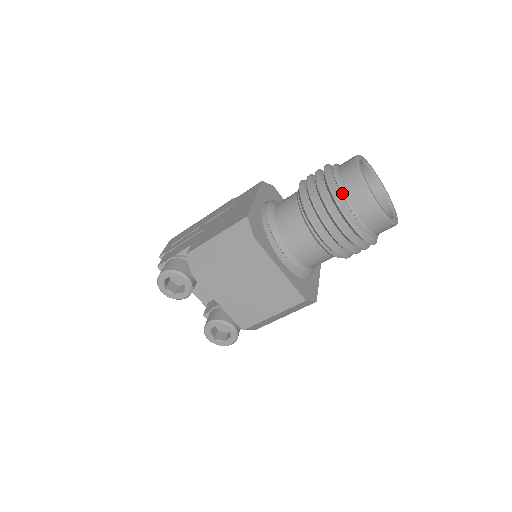
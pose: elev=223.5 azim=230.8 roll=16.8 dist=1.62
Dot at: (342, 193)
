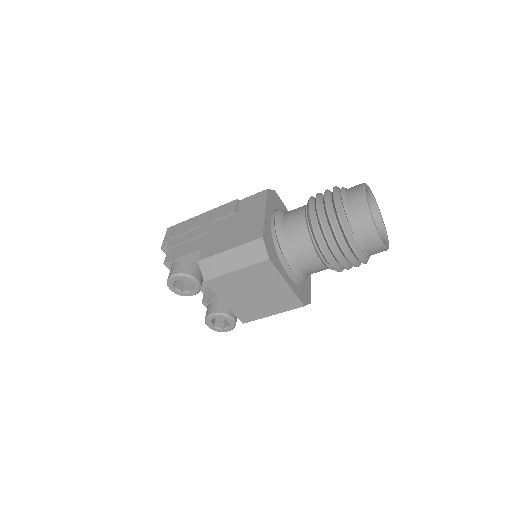
Dot at: (350, 224)
